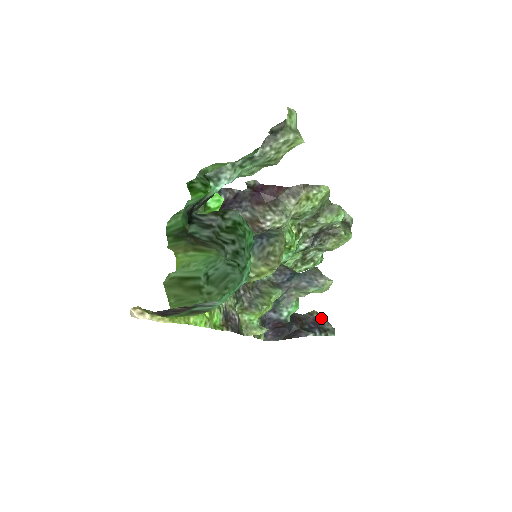
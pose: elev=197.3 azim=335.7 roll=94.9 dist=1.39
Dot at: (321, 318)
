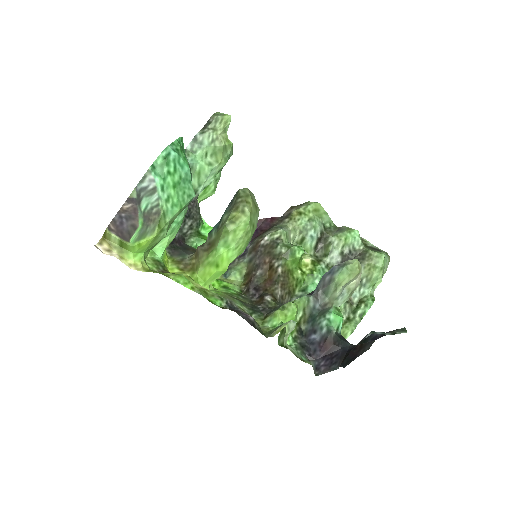
Dot at: (387, 332)
